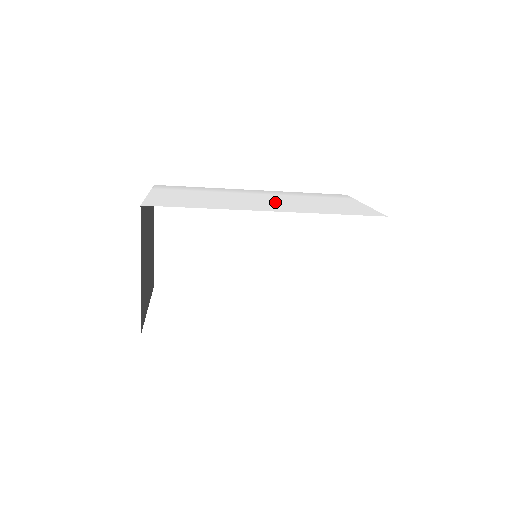
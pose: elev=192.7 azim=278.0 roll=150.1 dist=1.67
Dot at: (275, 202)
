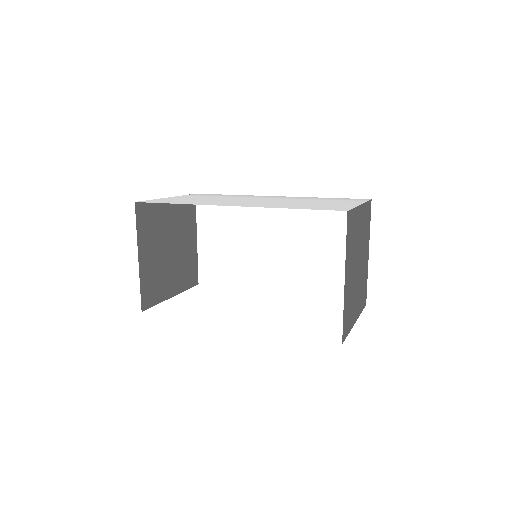
Dot at: (262, 202)
